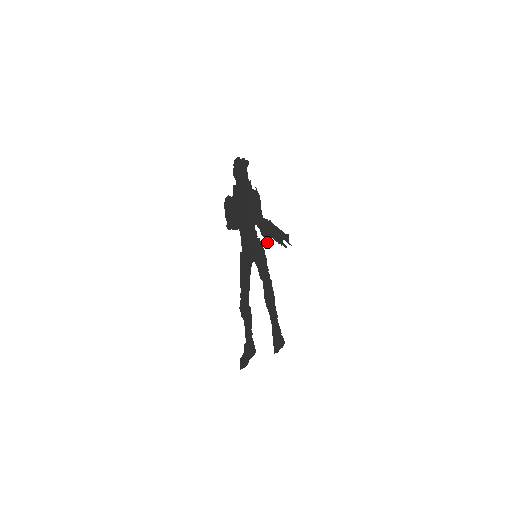
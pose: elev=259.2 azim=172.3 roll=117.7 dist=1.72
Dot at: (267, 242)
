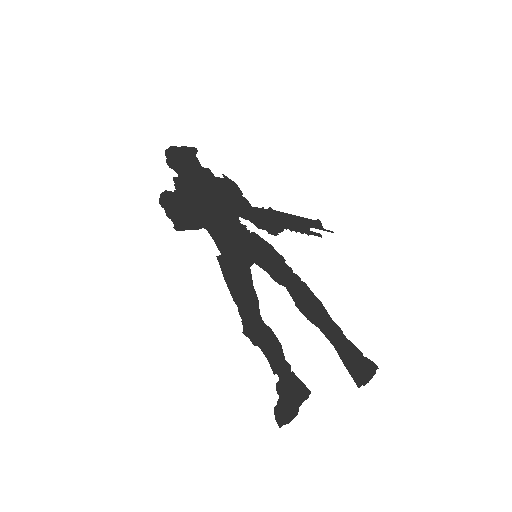
Dot at: (275, 235)
